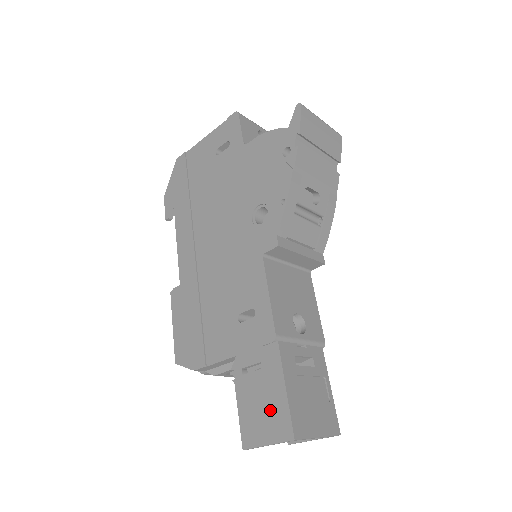
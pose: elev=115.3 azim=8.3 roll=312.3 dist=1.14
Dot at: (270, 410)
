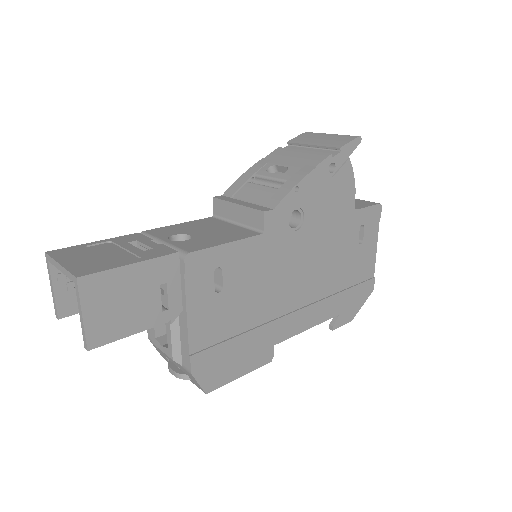
Dot at: occluded
